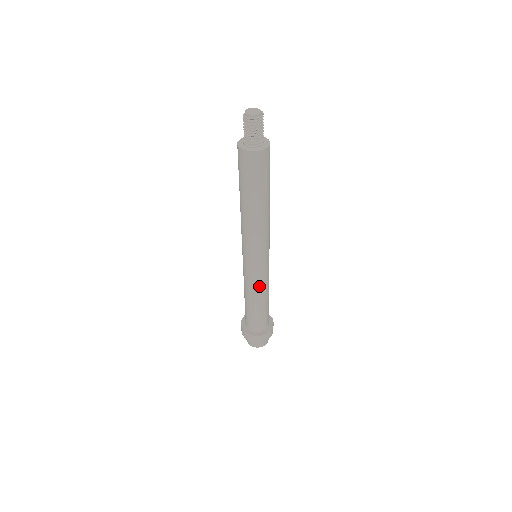
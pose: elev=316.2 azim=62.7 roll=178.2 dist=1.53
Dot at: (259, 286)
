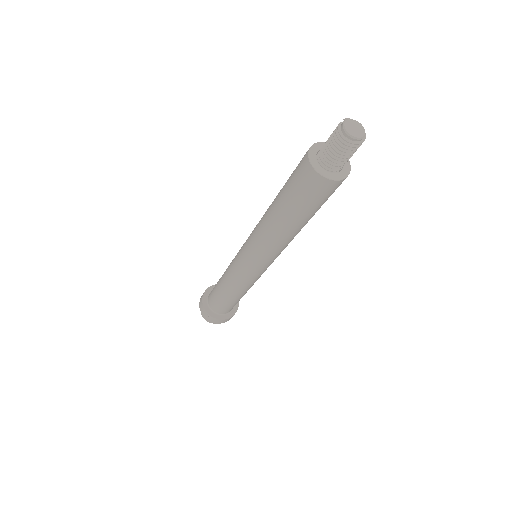
Dot at: (251, 284)
